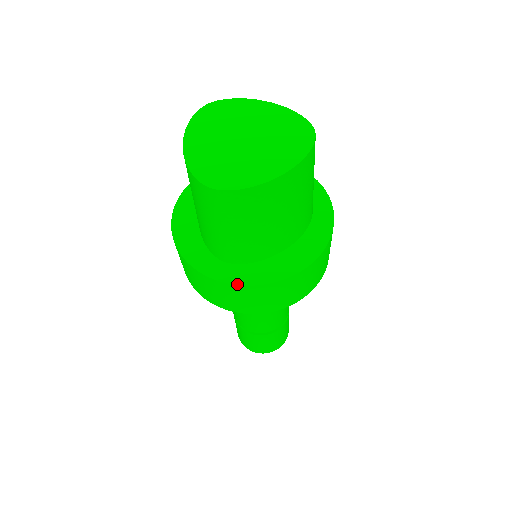
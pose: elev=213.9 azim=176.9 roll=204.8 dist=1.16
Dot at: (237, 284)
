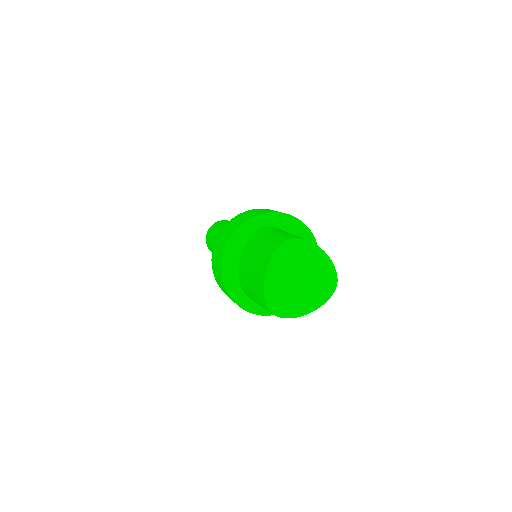
Dot at: (250, 312)
